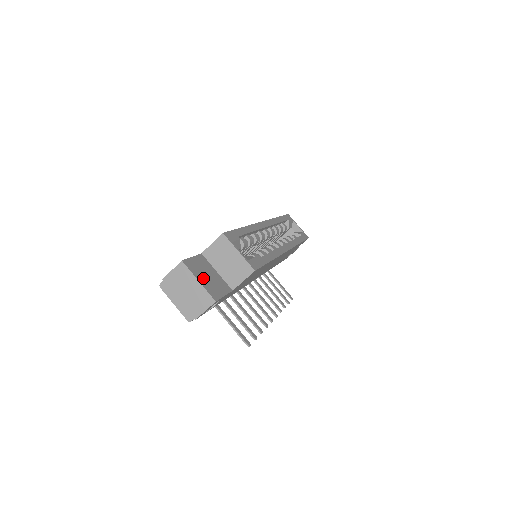
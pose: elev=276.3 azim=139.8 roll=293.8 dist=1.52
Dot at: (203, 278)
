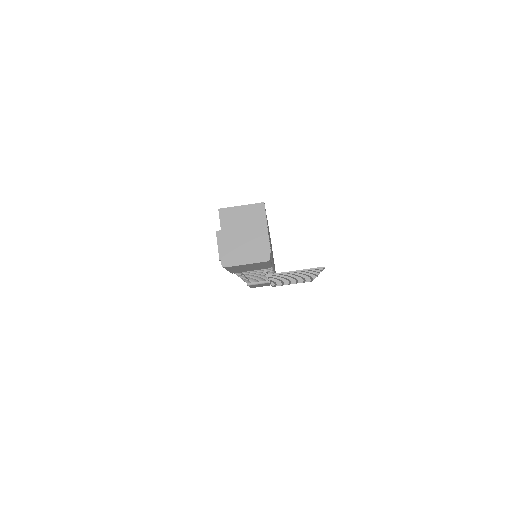
Dot at: occluded
